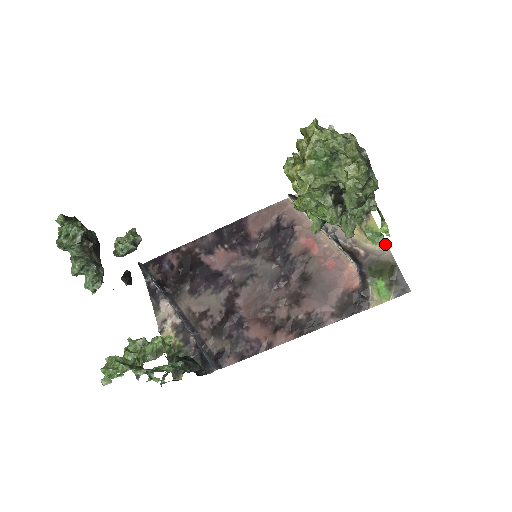
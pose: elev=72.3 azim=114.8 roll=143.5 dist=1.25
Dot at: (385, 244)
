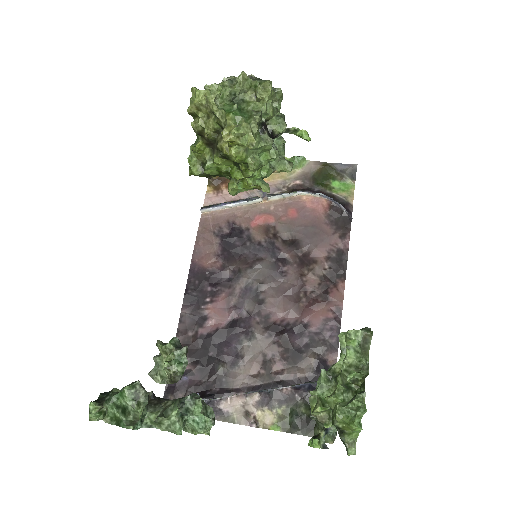
Dot at: (304, 160)
